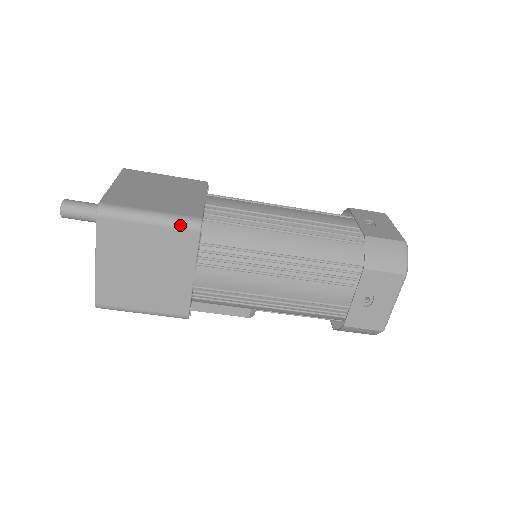
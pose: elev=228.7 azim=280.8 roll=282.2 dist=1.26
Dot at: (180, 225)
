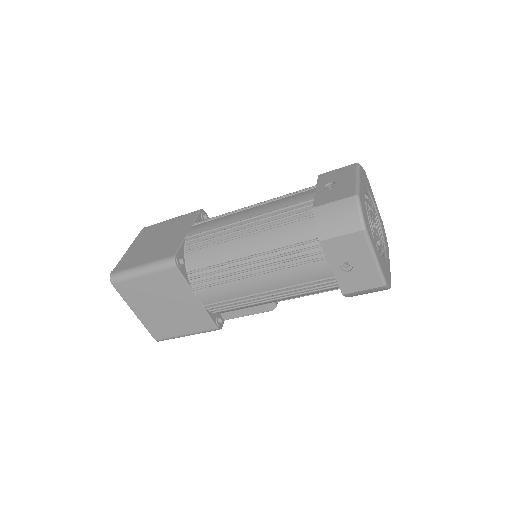
Dot at: (161, 268)
